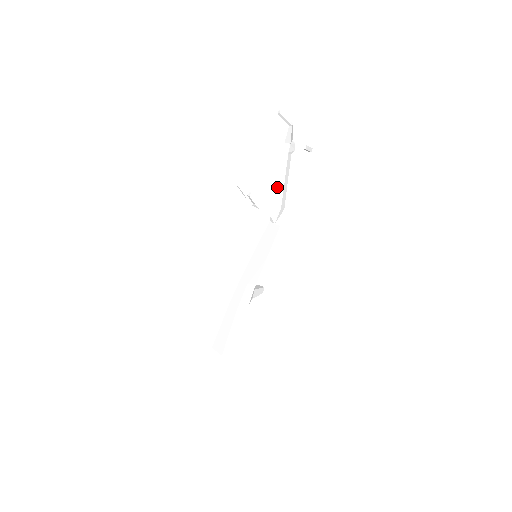
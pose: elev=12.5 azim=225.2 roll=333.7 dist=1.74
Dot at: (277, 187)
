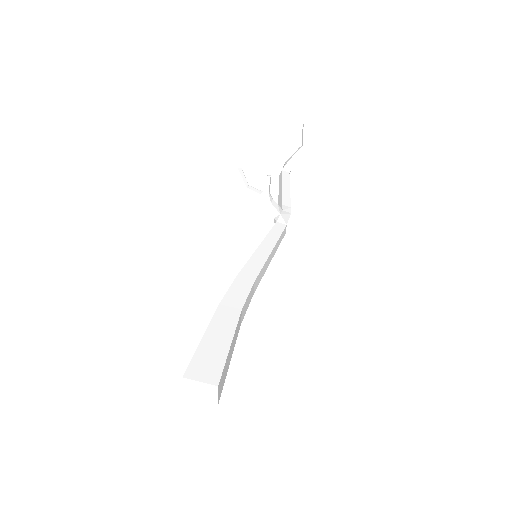
Dot at: (282, 194)
